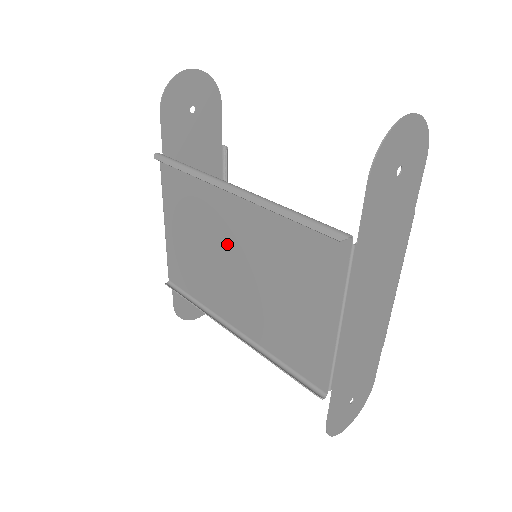
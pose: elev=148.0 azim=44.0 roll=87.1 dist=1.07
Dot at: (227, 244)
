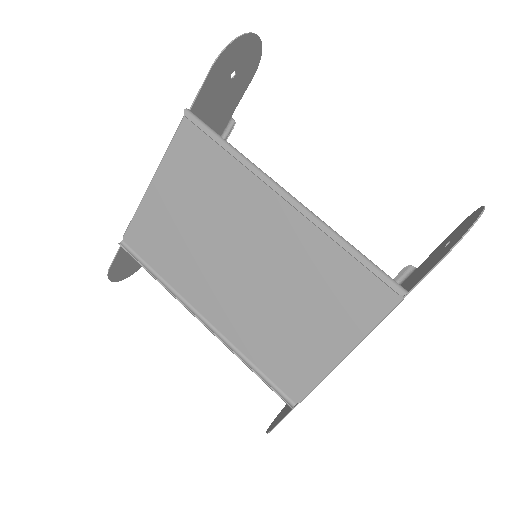
Dot at: (242, 240)
